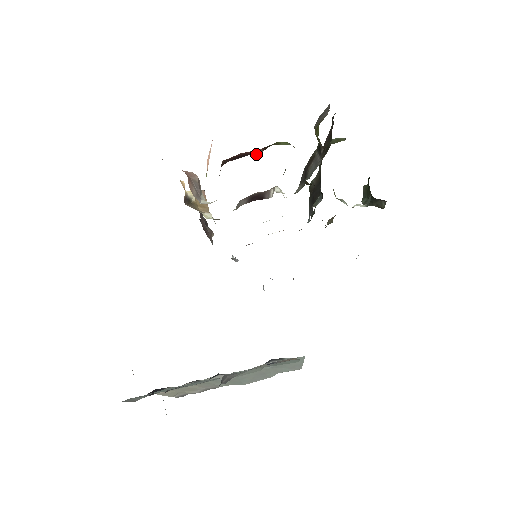
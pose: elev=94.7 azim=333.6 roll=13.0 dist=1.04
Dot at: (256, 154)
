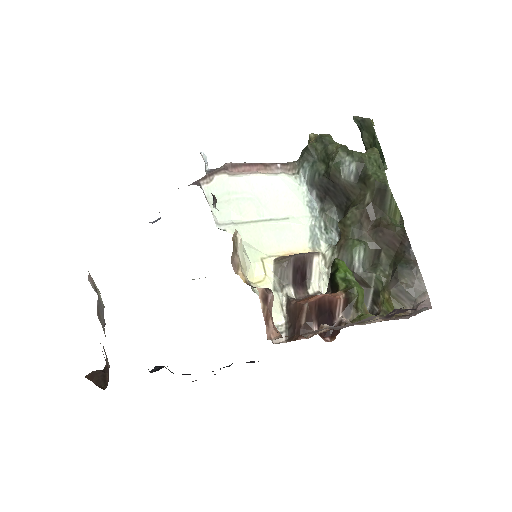
Dot at: (338, 315)
